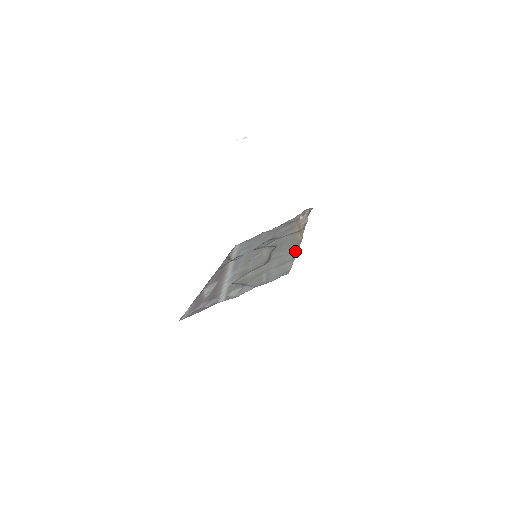
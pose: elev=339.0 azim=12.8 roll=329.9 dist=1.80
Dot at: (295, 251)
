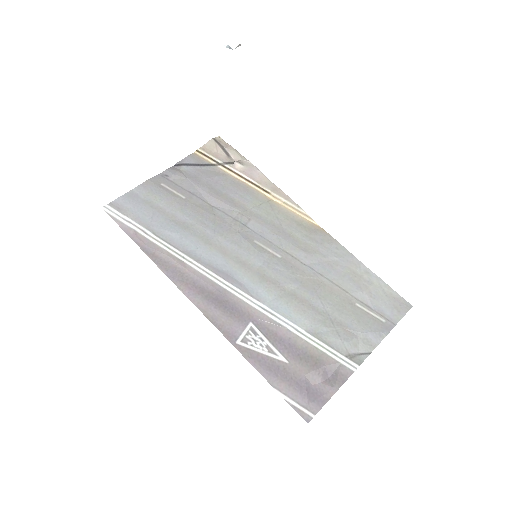
Dot at: (349, 255)
